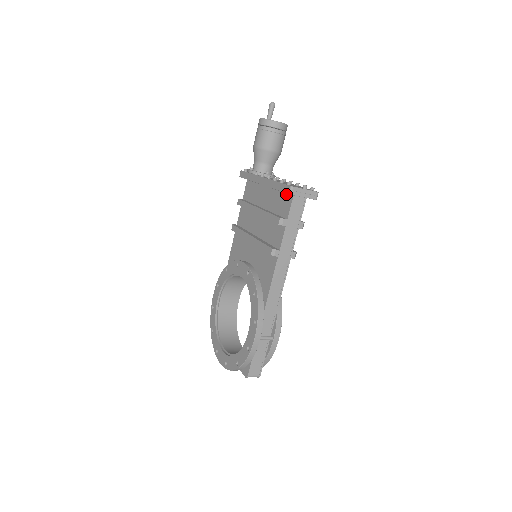
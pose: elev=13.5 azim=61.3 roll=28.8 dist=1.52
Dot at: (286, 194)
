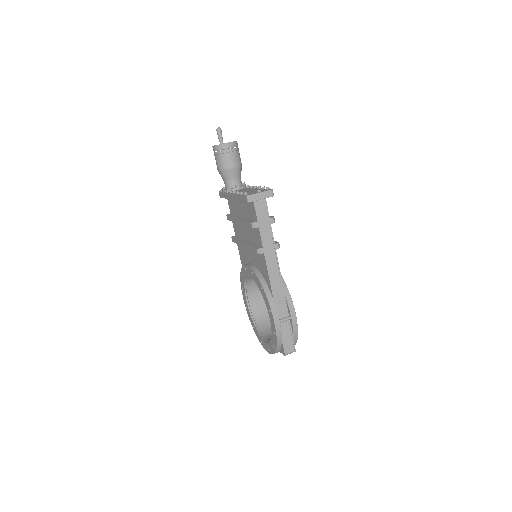
Dot at: occluded
